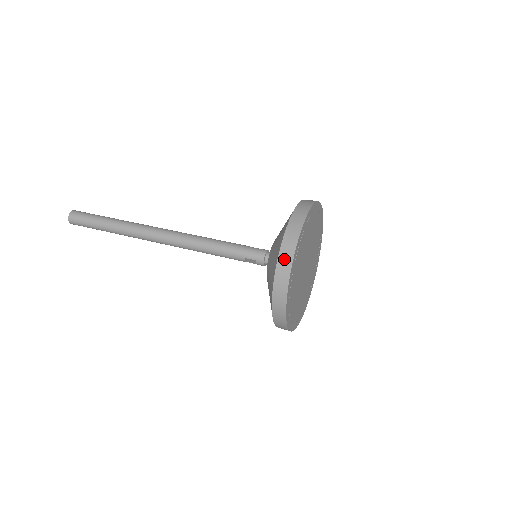
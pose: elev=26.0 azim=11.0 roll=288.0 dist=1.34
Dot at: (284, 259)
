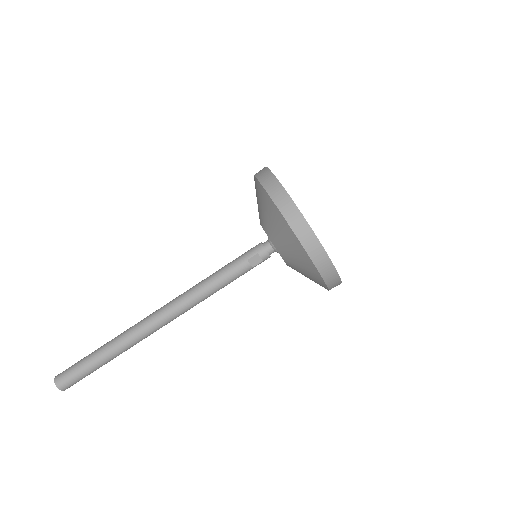
Dot at: (270, 185)
